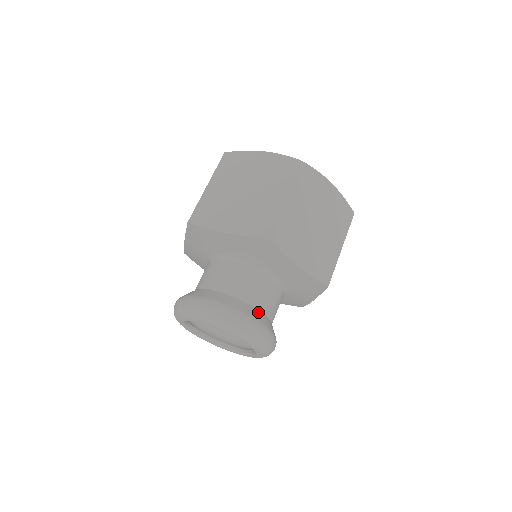
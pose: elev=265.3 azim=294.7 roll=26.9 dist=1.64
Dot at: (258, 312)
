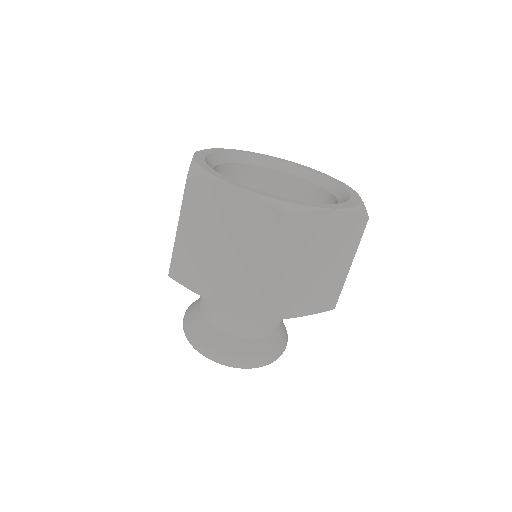
Dot at: (262, 342)
